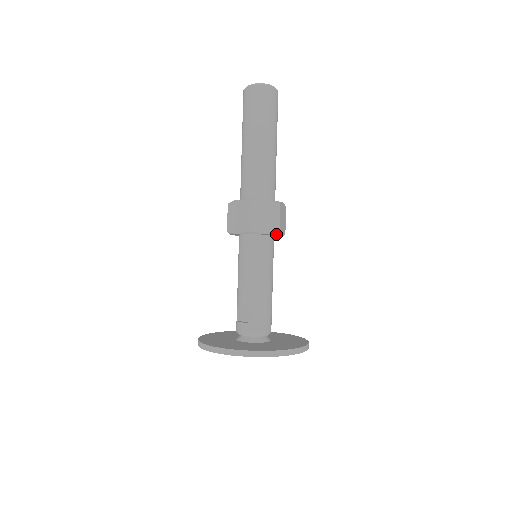
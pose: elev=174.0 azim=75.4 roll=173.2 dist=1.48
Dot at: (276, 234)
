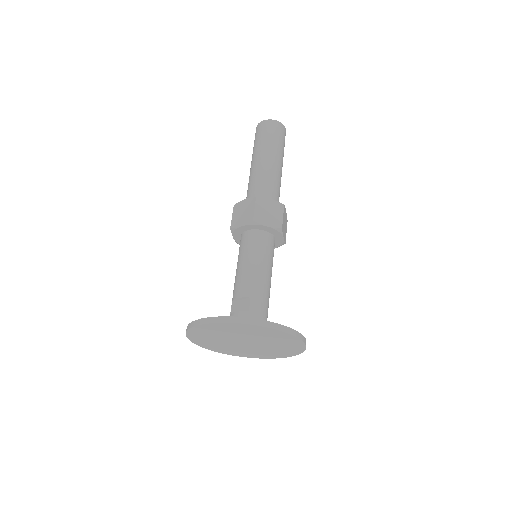
Dot at: (278, 231)
